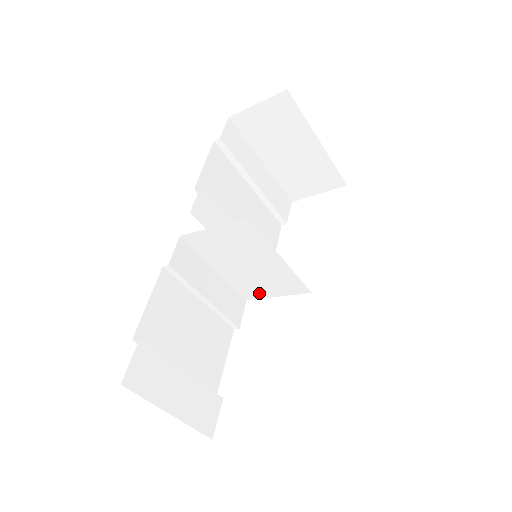
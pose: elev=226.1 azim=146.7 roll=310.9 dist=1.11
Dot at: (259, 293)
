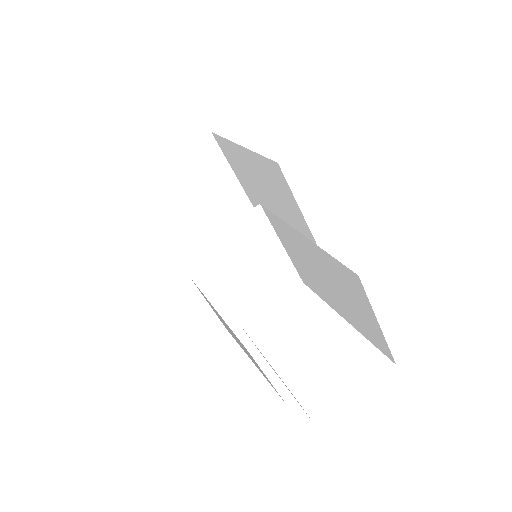
Dot at: (253, 308)
